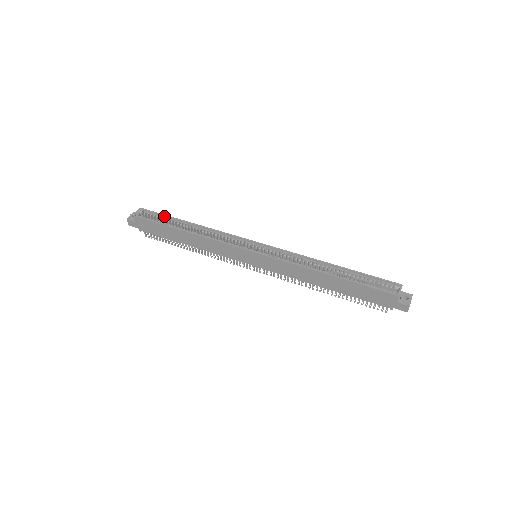
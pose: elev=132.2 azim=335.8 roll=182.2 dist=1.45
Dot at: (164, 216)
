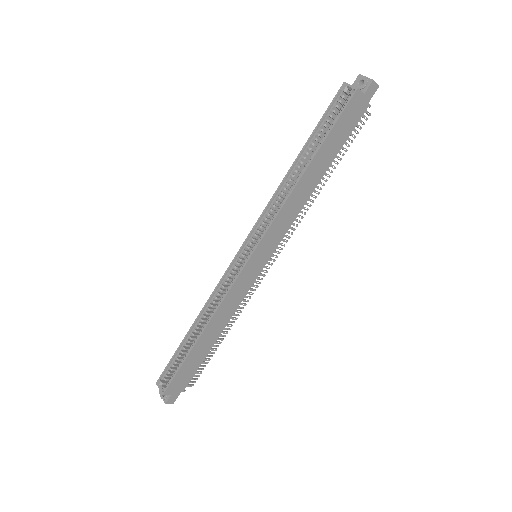
Dot at: (174, 357)
